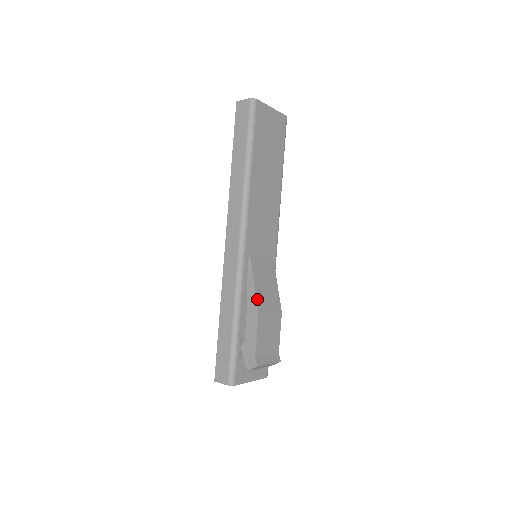
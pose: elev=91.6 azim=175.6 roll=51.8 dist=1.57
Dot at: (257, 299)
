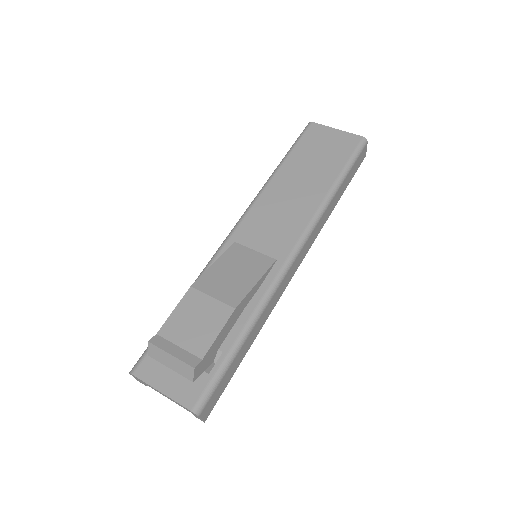
Dot at: (204, 275)
